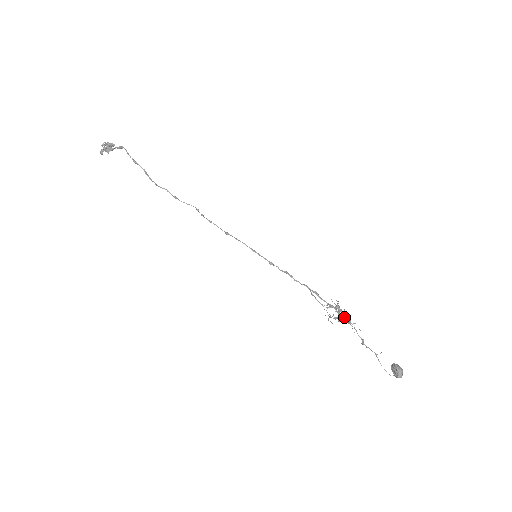
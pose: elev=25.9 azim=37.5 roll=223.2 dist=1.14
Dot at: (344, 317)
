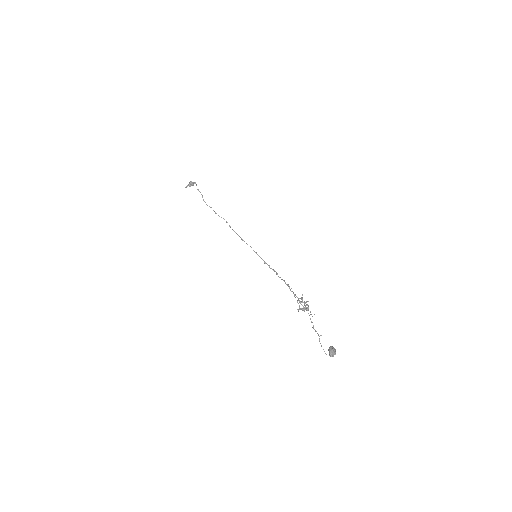
Dot at: (305, 306)
